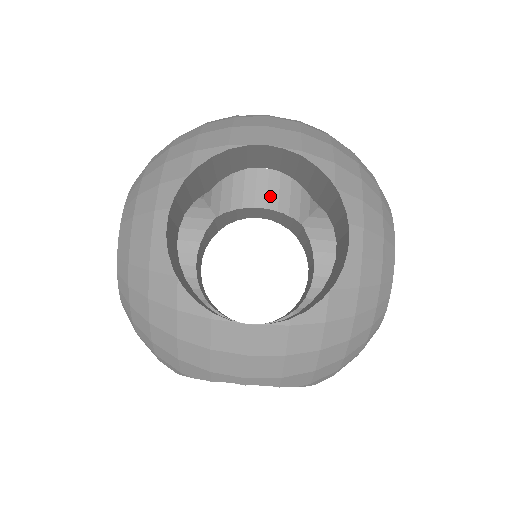
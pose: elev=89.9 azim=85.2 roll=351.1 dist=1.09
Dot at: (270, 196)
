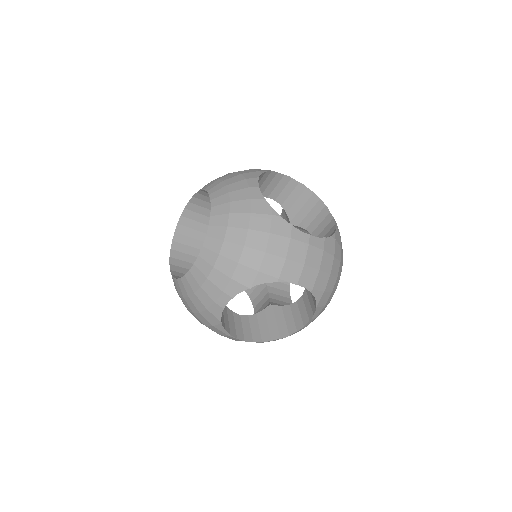
Dot at: (282, 195)
